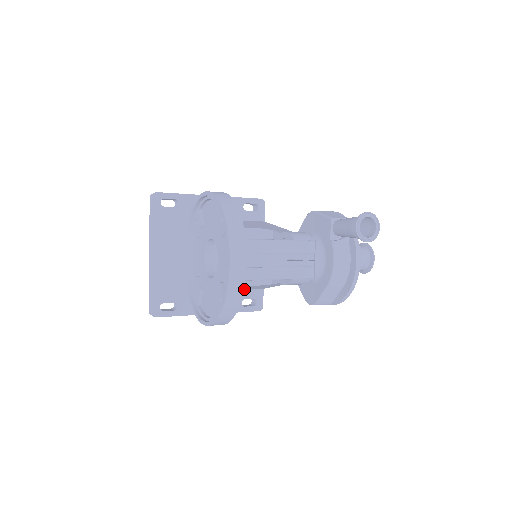
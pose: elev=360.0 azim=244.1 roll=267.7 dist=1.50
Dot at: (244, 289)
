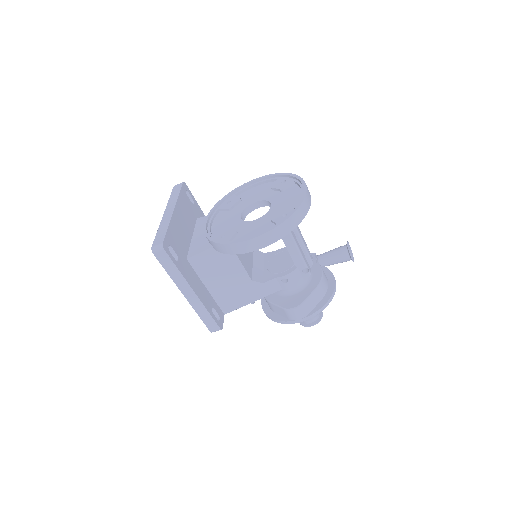
Dot at: (215, 300)
